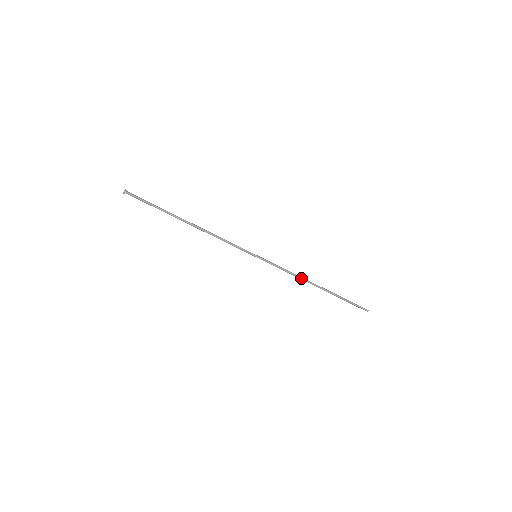
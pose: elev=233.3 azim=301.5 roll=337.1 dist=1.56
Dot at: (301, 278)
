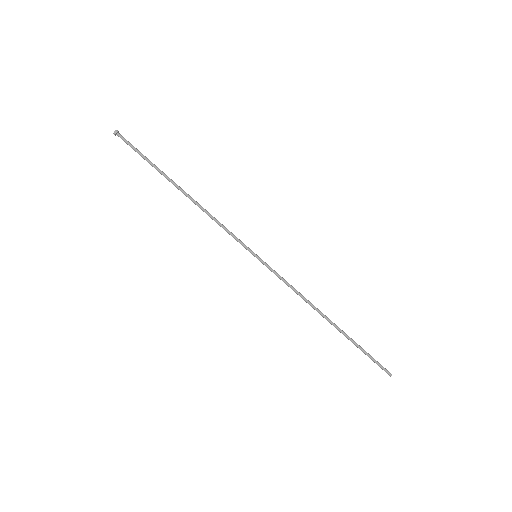
Dot at: (308, 302)
